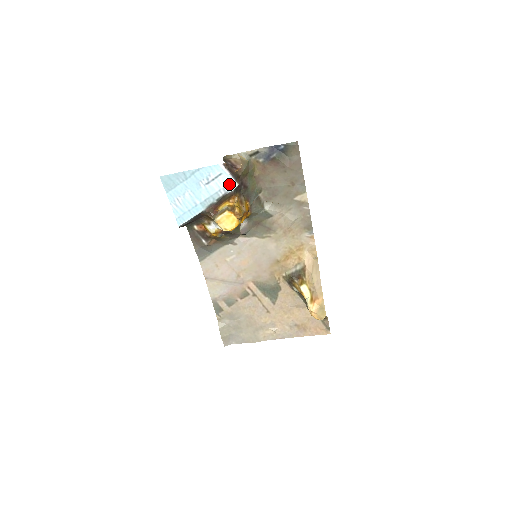
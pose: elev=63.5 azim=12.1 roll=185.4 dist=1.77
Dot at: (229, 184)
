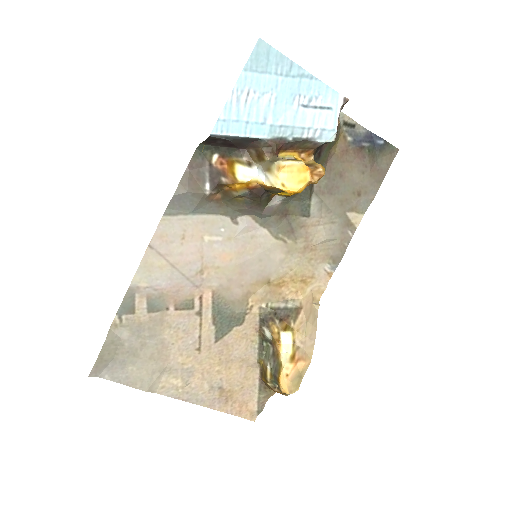
Dot at: (327, 130)
